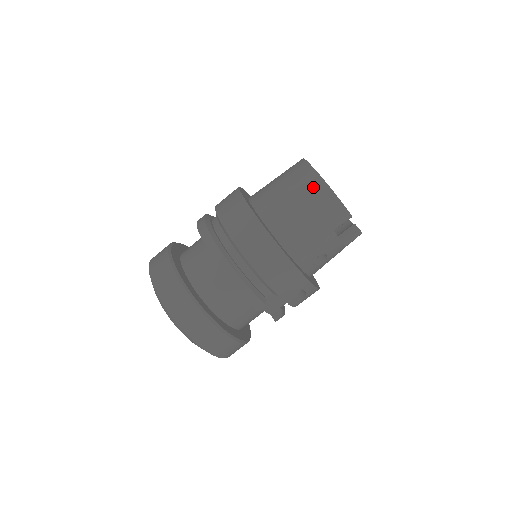
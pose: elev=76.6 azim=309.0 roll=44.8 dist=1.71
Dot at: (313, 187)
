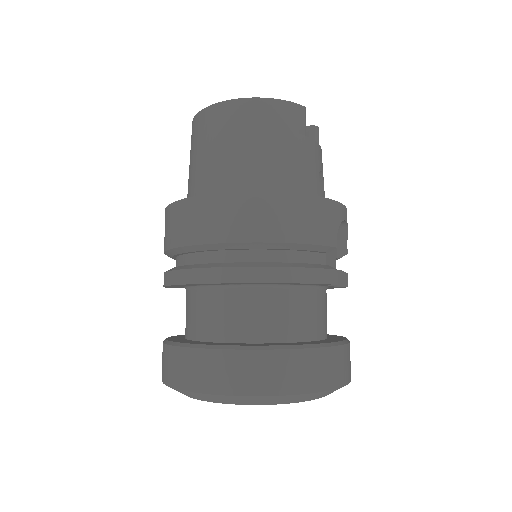
Dot at: (245, 114)
